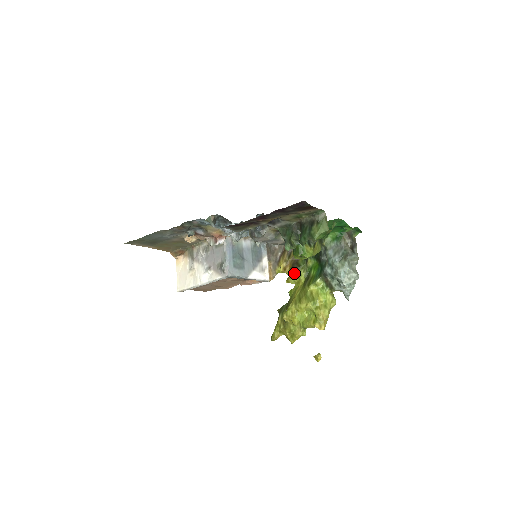
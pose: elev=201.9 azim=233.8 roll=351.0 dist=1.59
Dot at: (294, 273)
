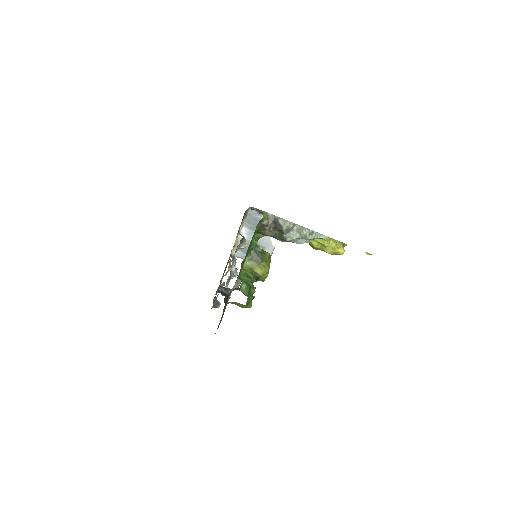
Dot at: occluded
